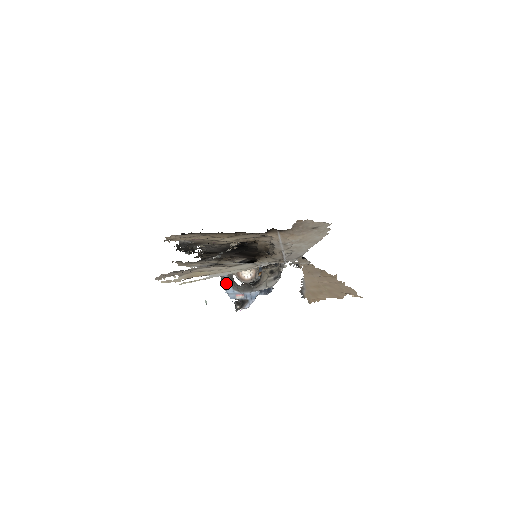
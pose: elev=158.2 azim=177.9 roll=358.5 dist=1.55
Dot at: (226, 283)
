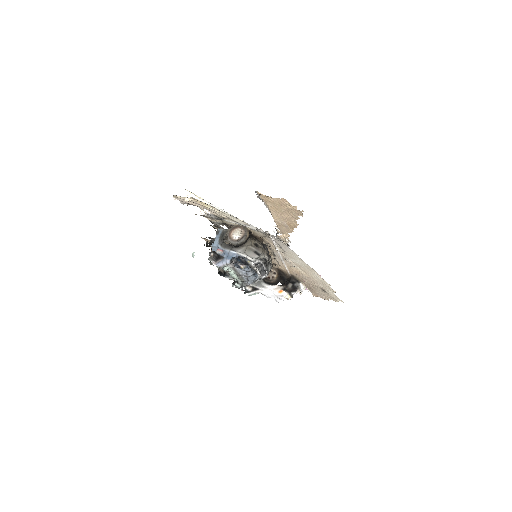
Dot at: (217, 237)
